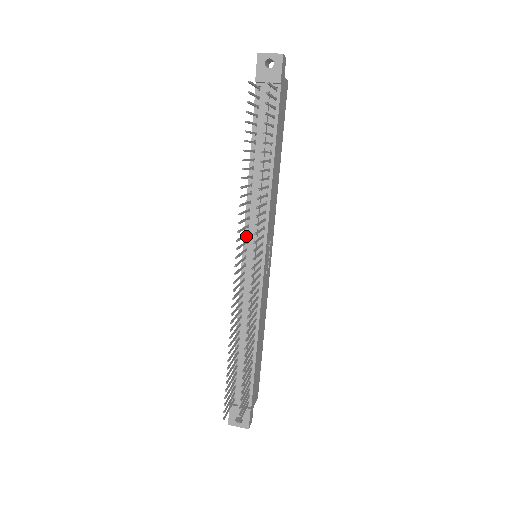
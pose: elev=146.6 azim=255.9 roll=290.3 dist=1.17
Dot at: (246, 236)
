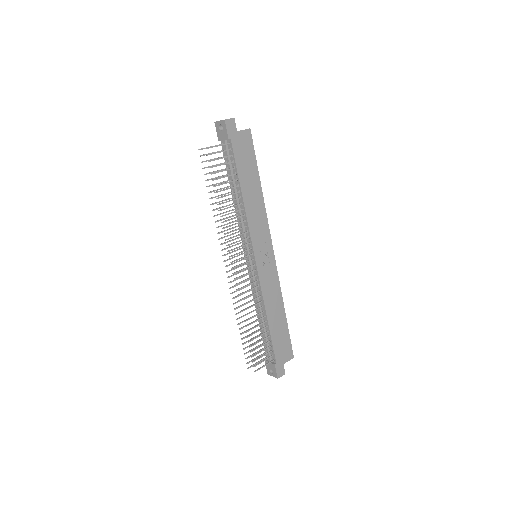
Dot at: (243, 243)
